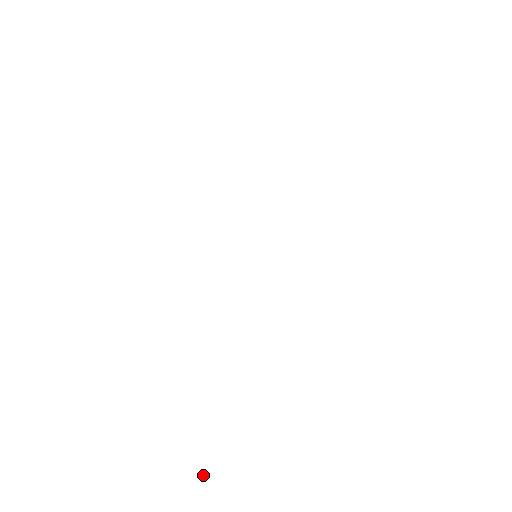
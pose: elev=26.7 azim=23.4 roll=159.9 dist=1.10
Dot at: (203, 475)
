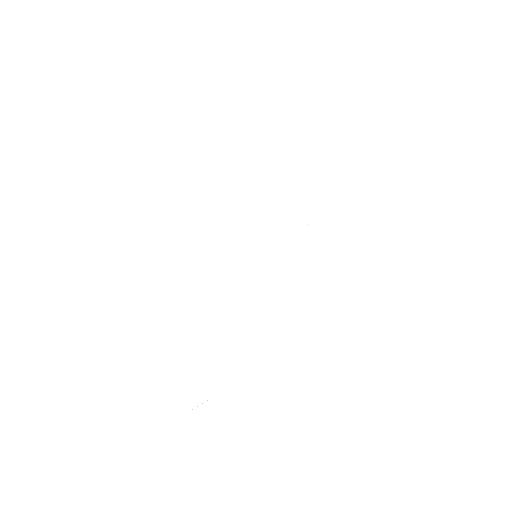
Dot at: occluded
